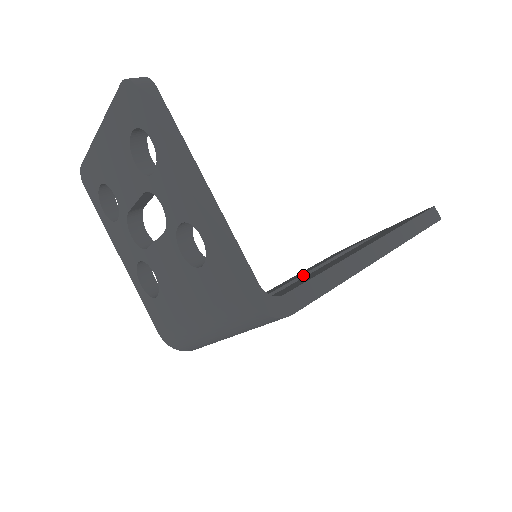
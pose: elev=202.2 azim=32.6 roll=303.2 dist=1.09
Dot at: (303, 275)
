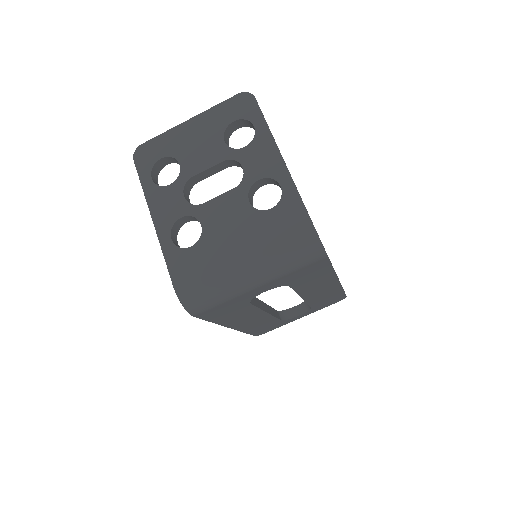
Dot at: (263, 302)
